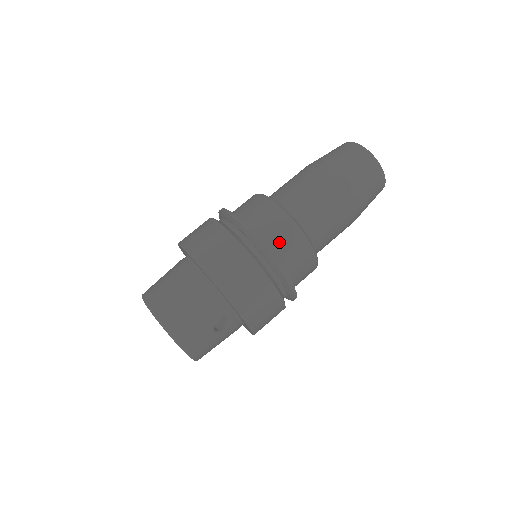
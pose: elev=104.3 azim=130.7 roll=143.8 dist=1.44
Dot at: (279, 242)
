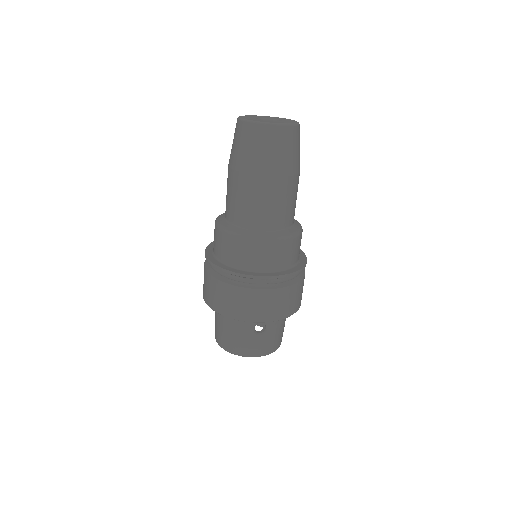
Dot at: (239, 257)
